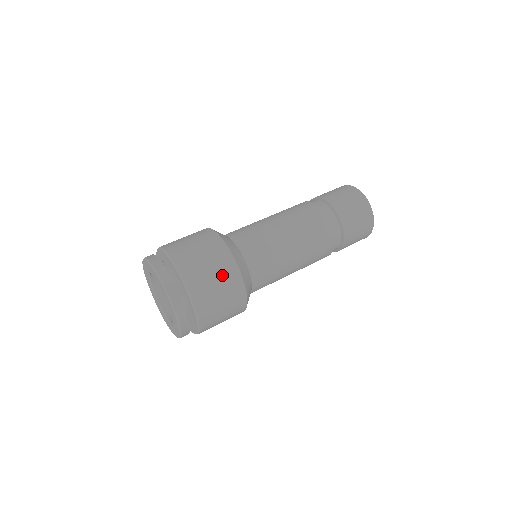
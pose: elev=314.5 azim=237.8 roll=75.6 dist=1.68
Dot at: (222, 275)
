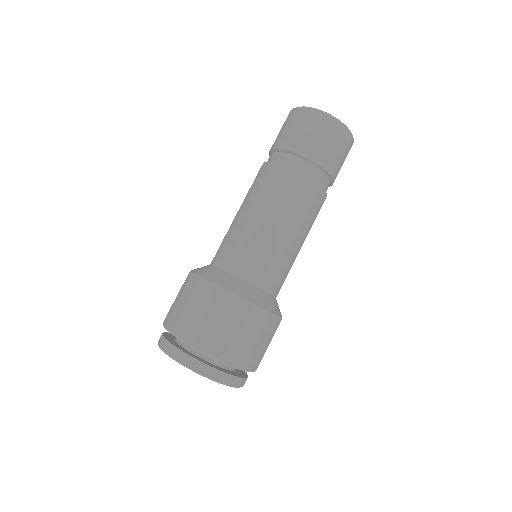
Dot at: (231, 317)
